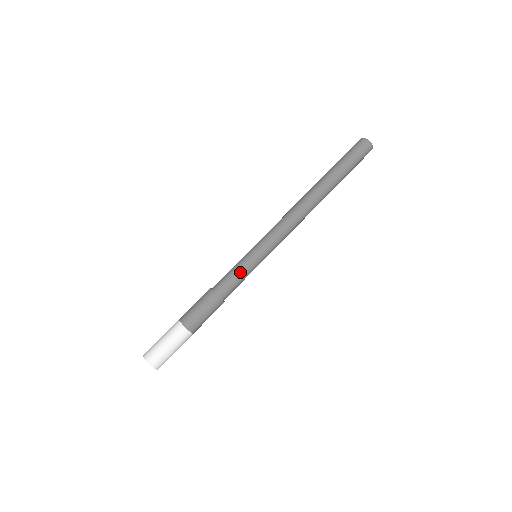
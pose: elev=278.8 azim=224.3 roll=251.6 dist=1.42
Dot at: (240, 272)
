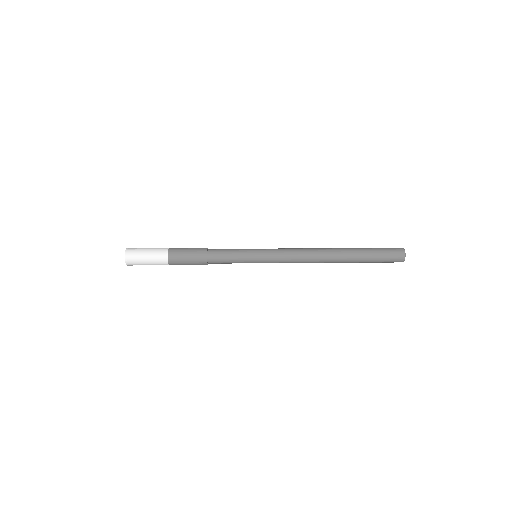
Dot at: occluded
